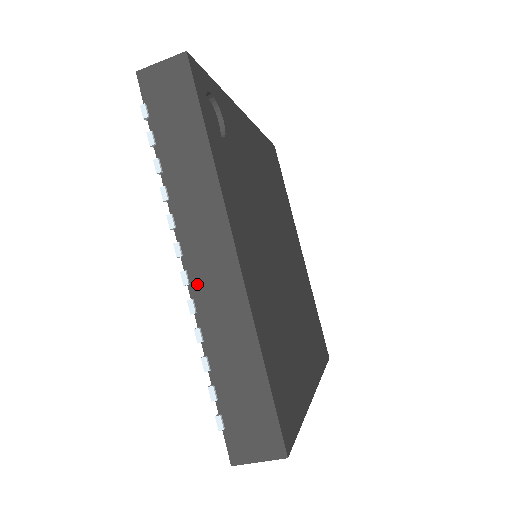
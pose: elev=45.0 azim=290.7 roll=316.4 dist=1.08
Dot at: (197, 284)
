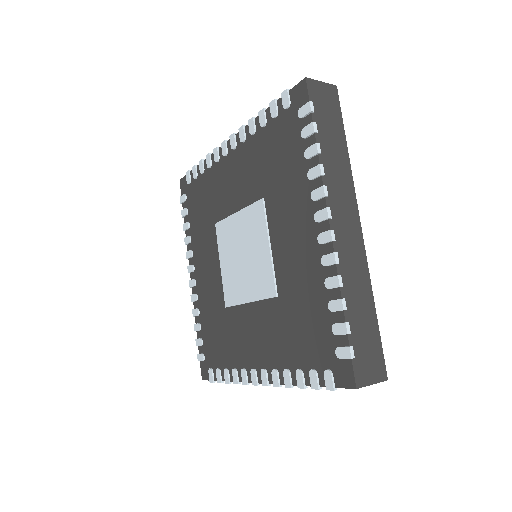
Dot at: (339, 242)
